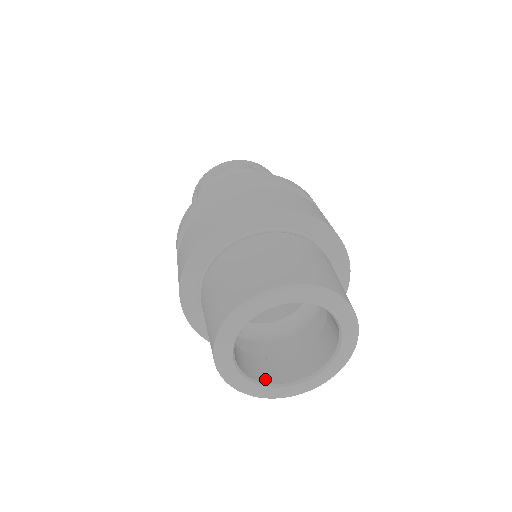
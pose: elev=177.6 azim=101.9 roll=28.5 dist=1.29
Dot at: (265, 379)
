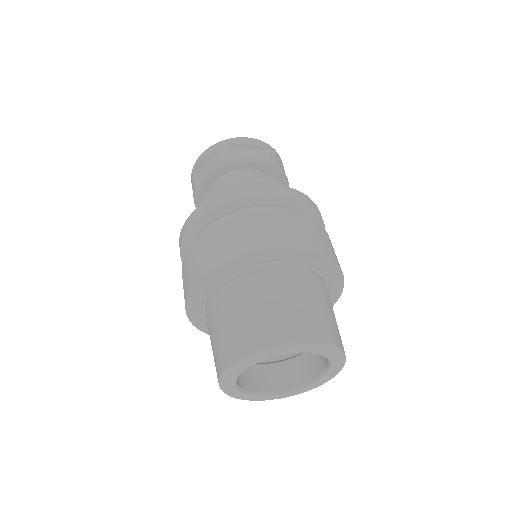
Dot at: (242, 384)
